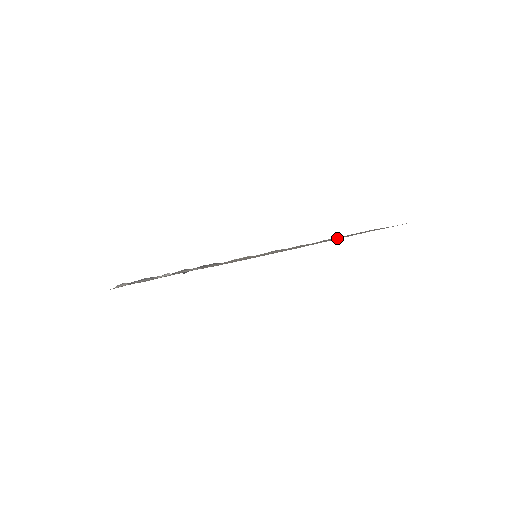
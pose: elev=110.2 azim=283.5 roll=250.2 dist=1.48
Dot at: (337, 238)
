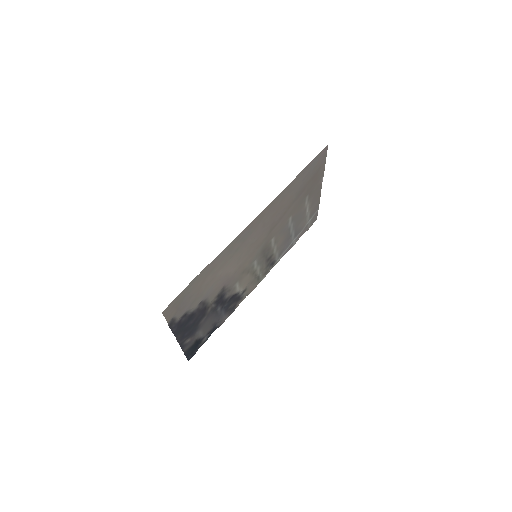
Dot at: (297, 199)
